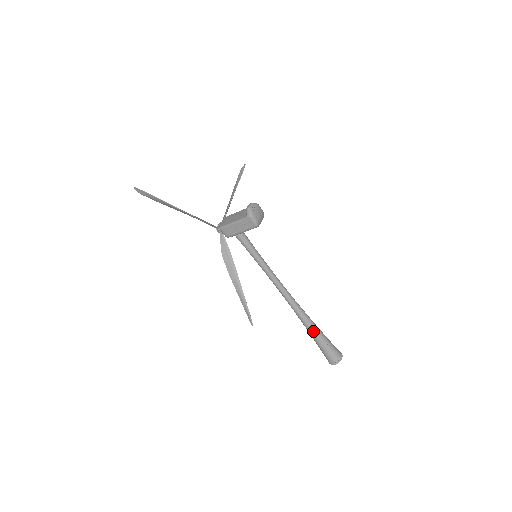
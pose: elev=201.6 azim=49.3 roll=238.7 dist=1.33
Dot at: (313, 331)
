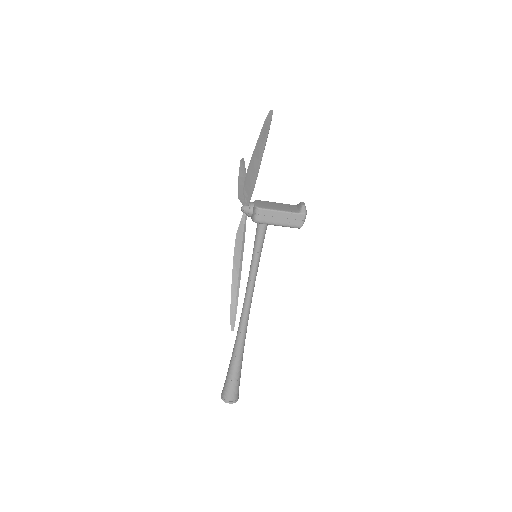
Dot at: (240, 359)
